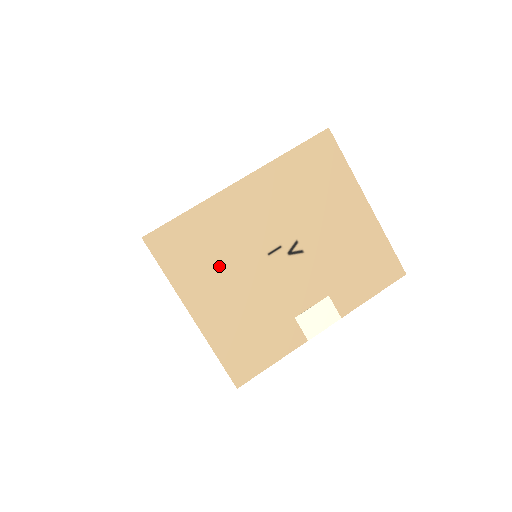
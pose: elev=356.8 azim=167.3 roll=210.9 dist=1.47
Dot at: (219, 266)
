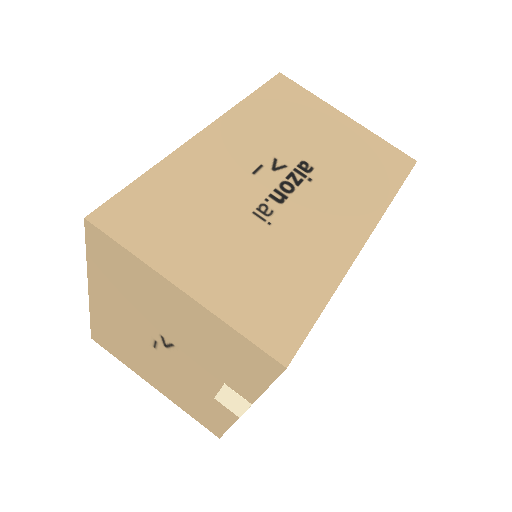
Dot at: (137, 356)
